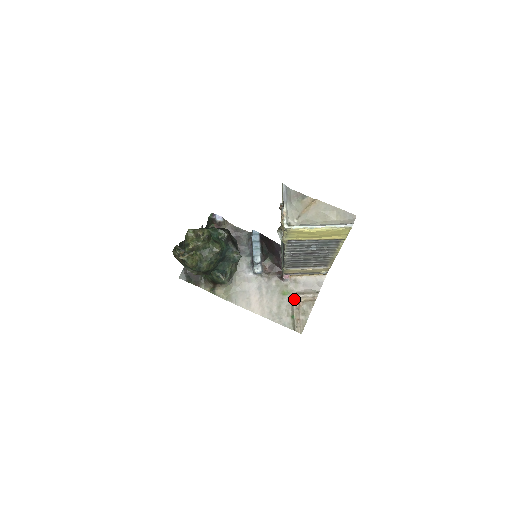
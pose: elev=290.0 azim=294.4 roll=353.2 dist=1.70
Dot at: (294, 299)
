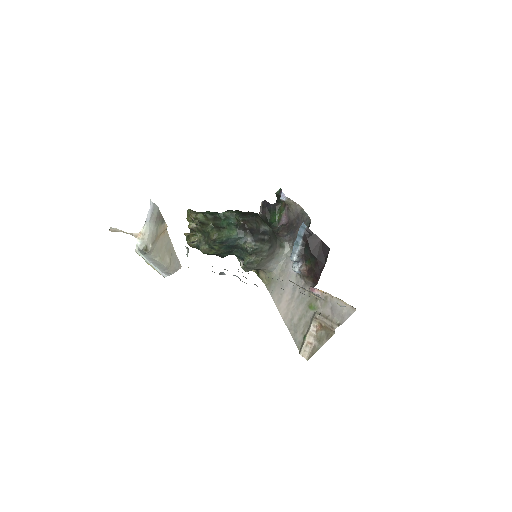
Dot at: (313, 319)
